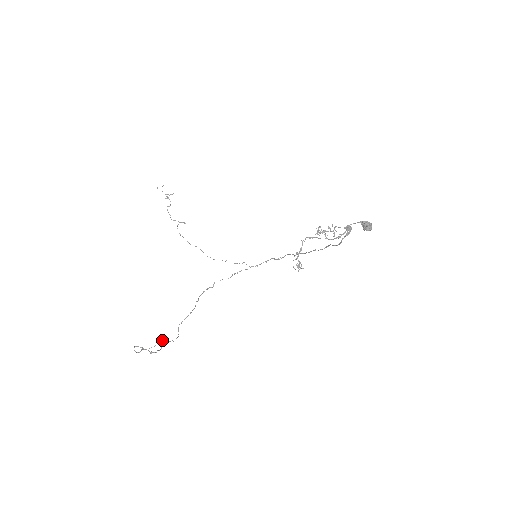
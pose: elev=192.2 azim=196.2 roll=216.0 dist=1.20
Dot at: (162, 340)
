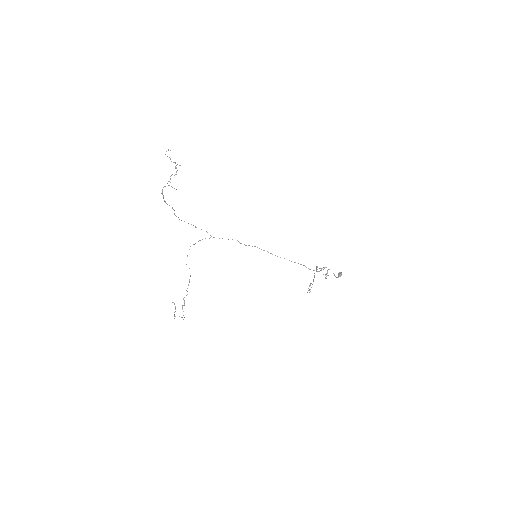
Dot at: (182, 306)
